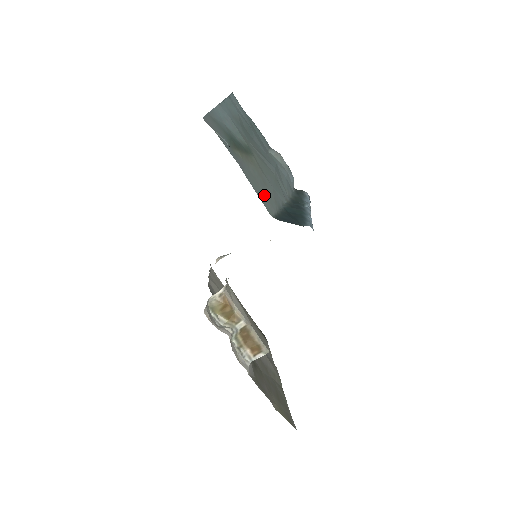
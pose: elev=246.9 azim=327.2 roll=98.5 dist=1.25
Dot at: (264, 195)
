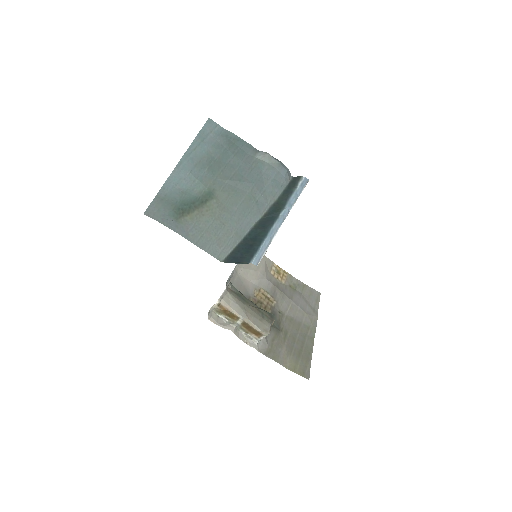
Dot at: (216, 241)
